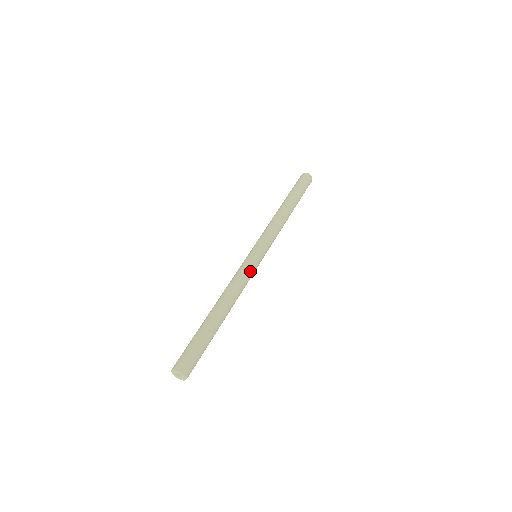
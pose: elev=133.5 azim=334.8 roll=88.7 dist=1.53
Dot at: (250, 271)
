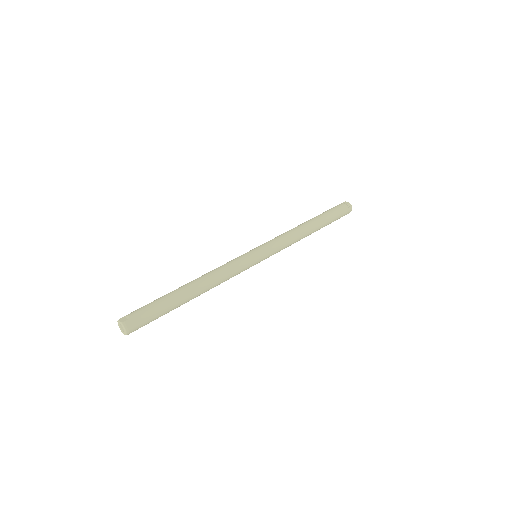
Dot at: (240, 263)
